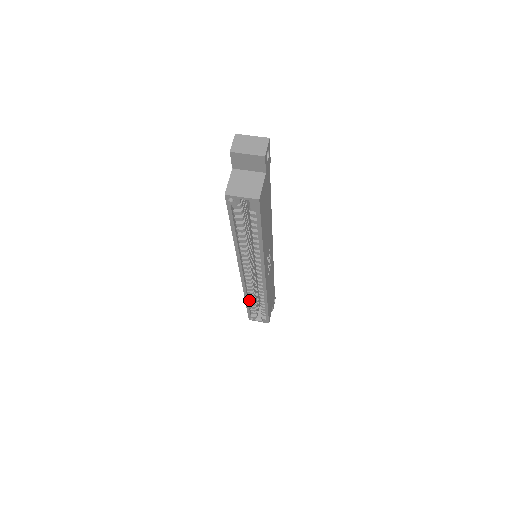
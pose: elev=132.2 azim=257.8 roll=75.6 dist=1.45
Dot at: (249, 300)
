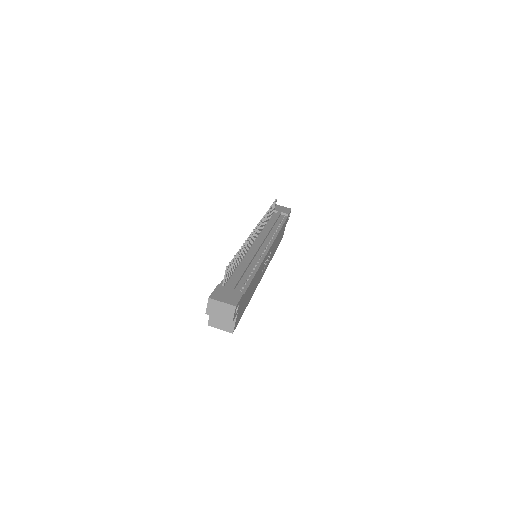
Dot at: occluded
